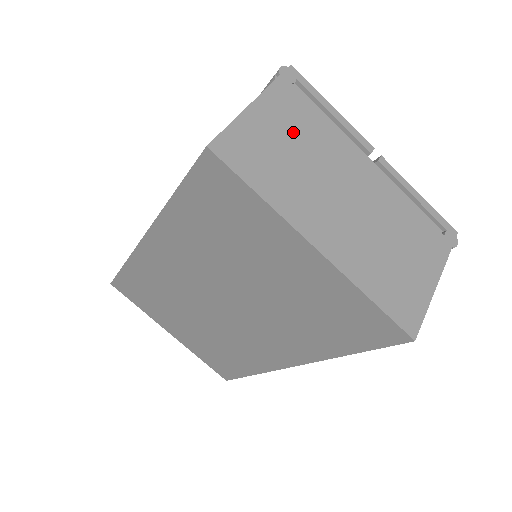
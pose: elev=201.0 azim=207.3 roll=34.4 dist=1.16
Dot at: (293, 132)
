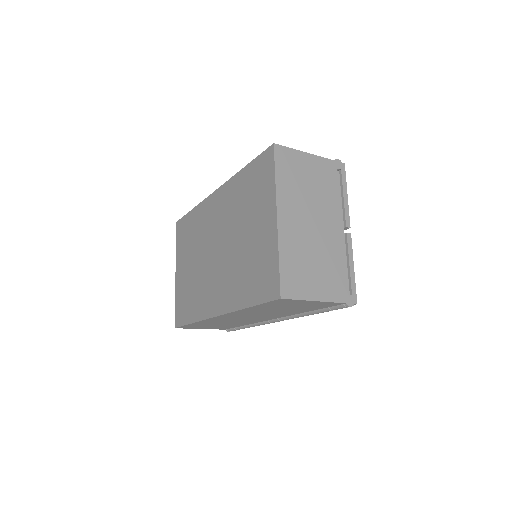
Dot at: (316, 180)
